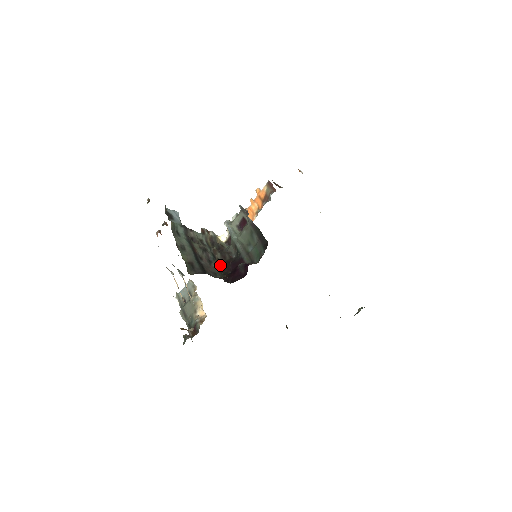
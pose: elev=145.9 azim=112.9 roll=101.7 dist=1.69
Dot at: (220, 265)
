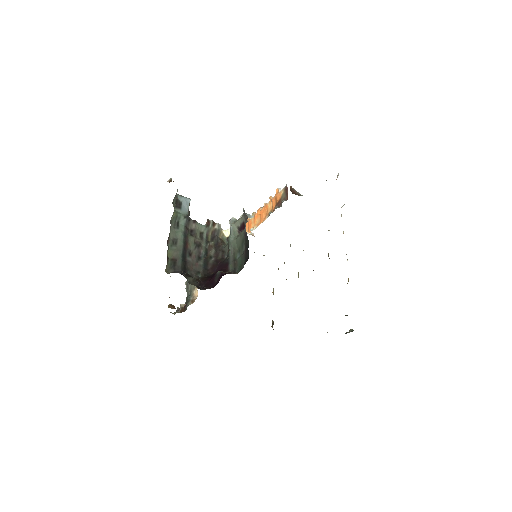
Dot at: (208, 263)
